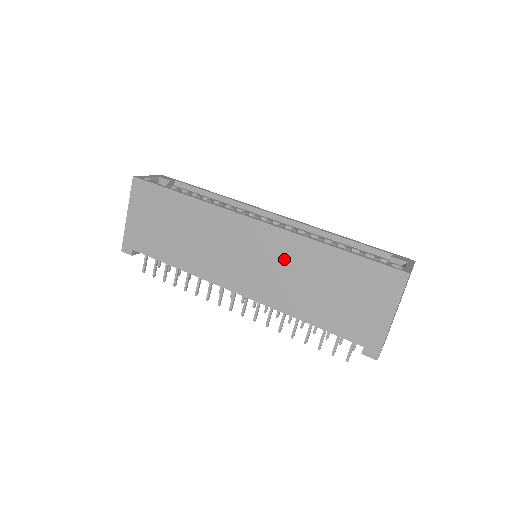
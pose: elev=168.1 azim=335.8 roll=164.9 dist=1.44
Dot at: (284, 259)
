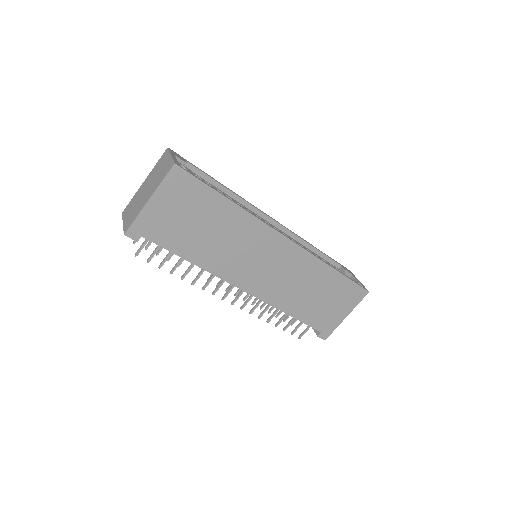
Dot at: (296, 271)
